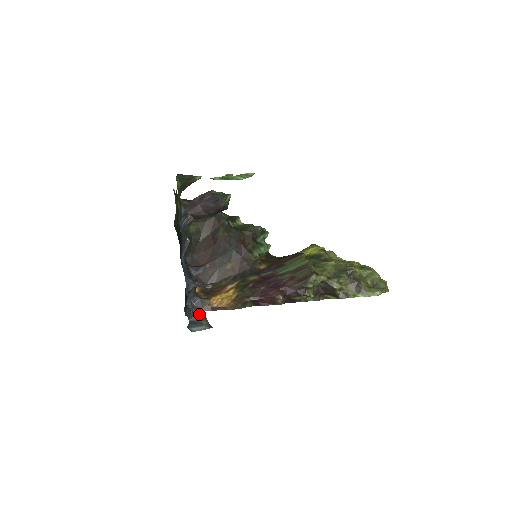
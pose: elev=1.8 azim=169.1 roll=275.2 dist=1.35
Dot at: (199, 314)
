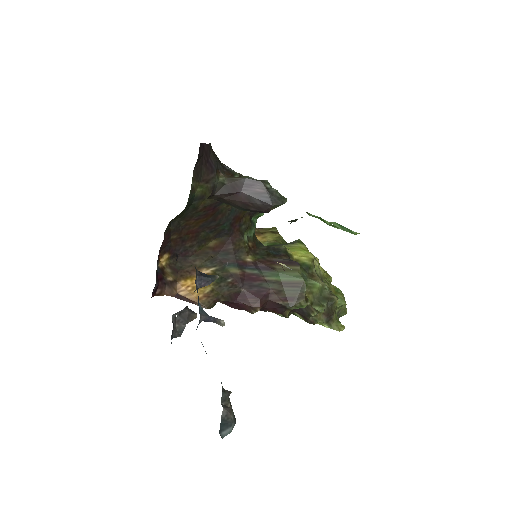
Dot at: (225, 398)
